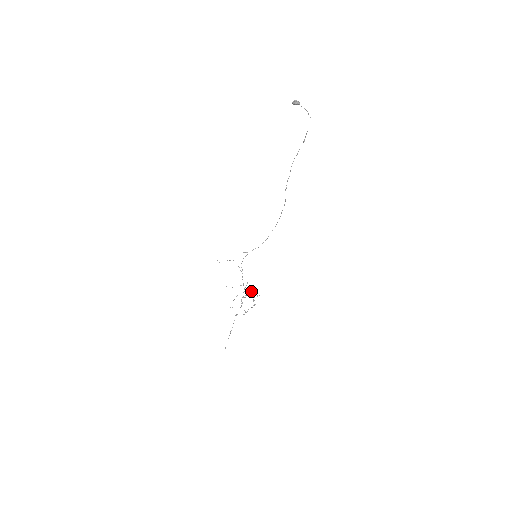
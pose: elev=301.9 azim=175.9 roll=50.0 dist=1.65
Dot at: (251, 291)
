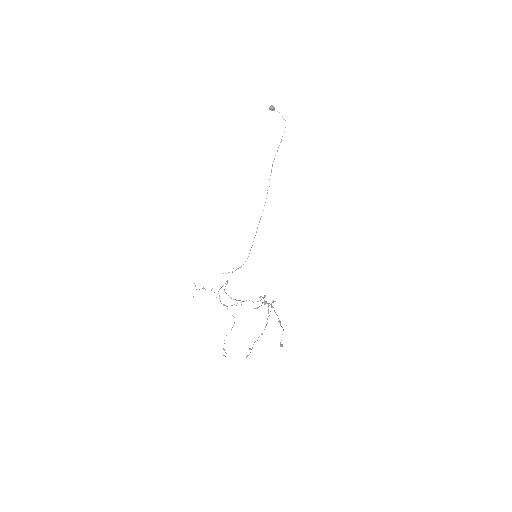
Dot at: (263, 297)
